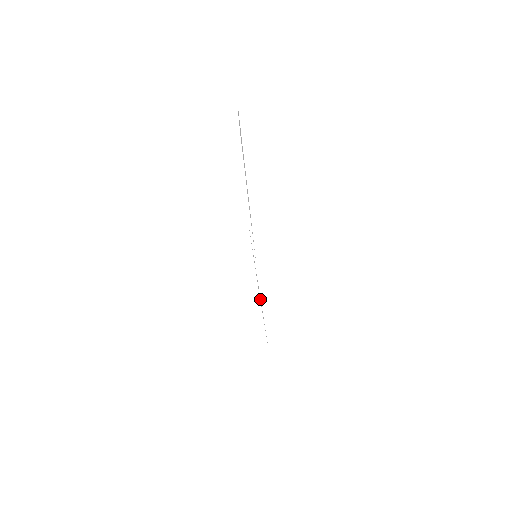
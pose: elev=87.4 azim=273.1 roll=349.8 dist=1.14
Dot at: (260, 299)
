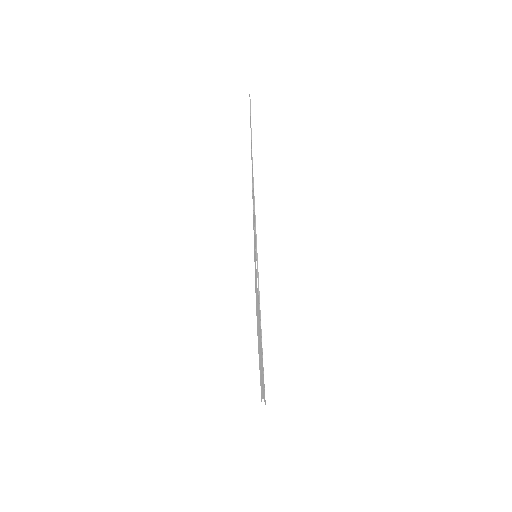
Dot at: (257, 268)
